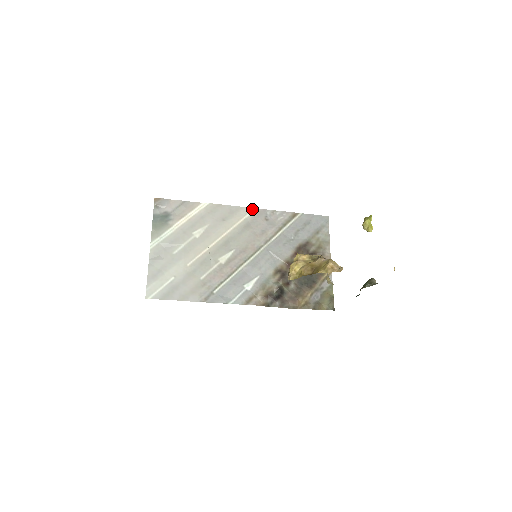
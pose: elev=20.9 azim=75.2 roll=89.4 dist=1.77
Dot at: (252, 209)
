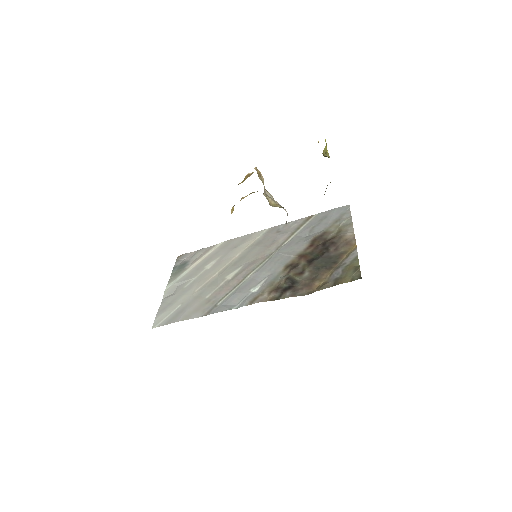
Dot at: (264, 230)
